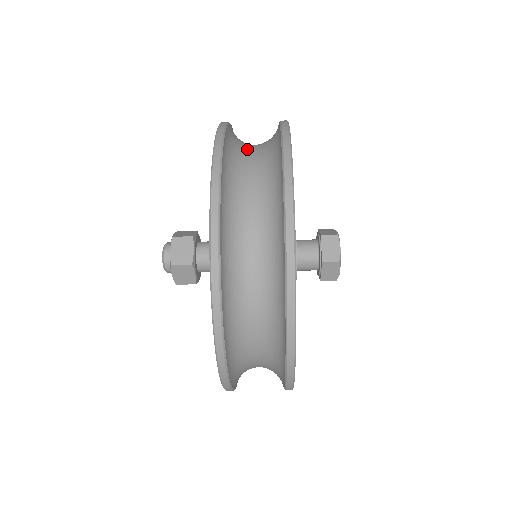
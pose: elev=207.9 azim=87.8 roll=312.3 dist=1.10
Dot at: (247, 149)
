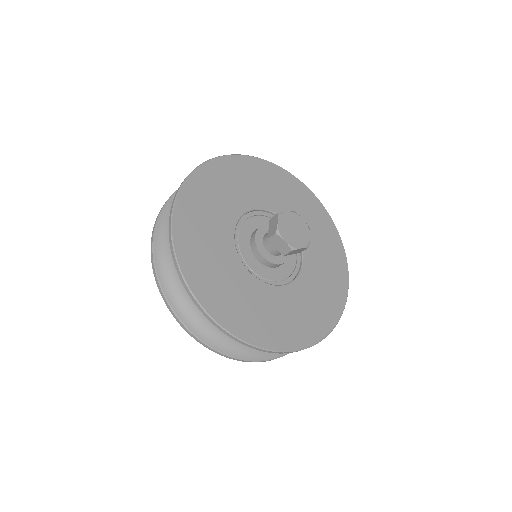
Dot at: occluded
